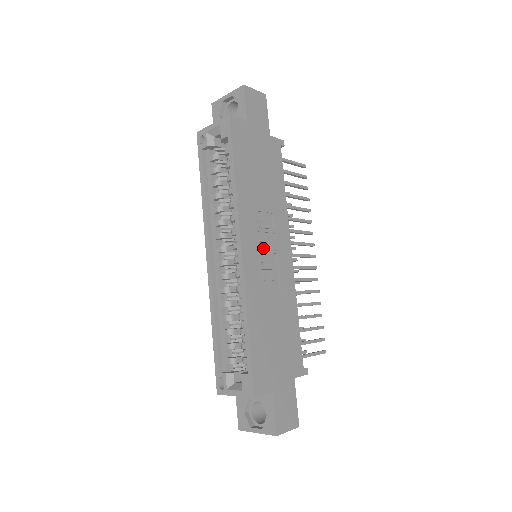
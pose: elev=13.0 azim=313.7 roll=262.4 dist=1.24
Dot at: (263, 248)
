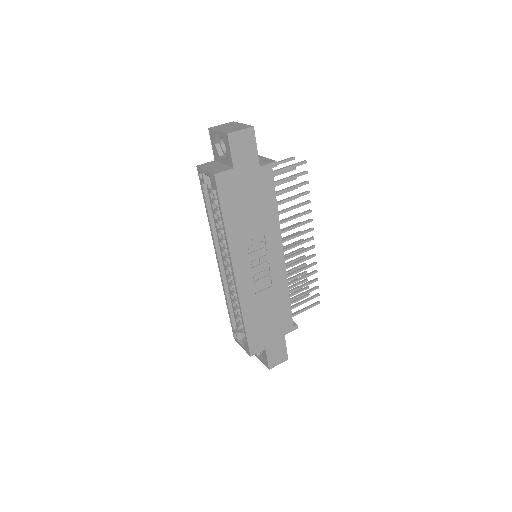
Dot at: (255, 264)
